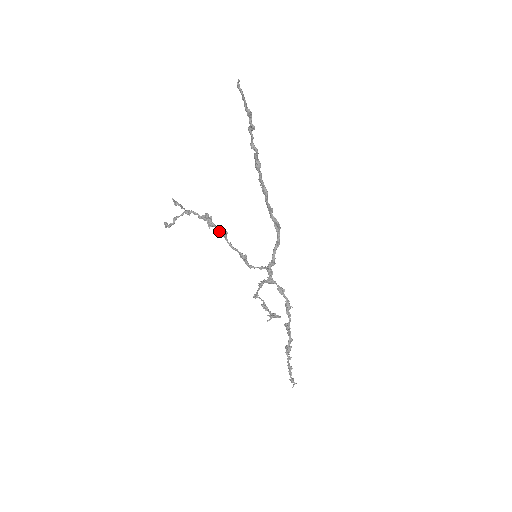
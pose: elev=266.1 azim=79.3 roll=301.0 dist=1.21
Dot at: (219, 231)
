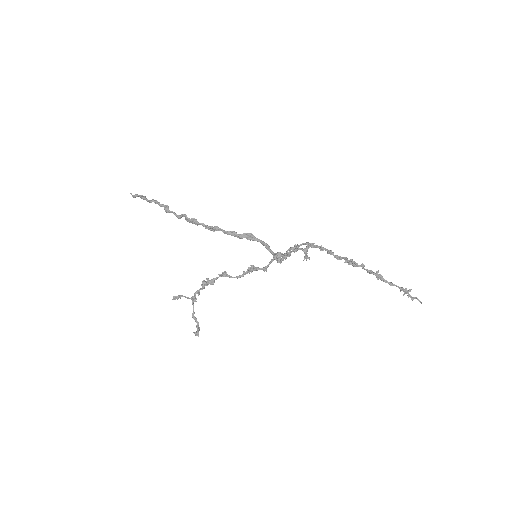
Dot at: occluded
